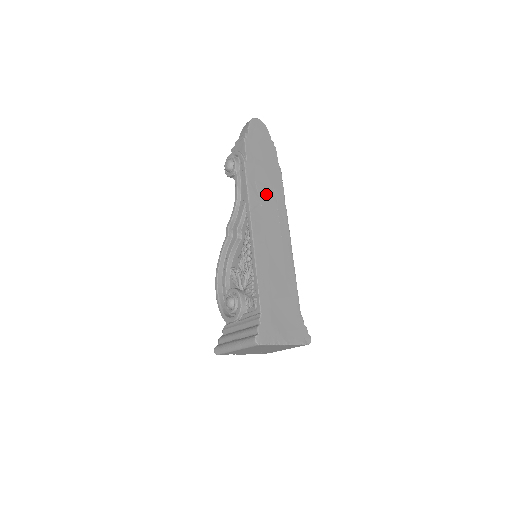
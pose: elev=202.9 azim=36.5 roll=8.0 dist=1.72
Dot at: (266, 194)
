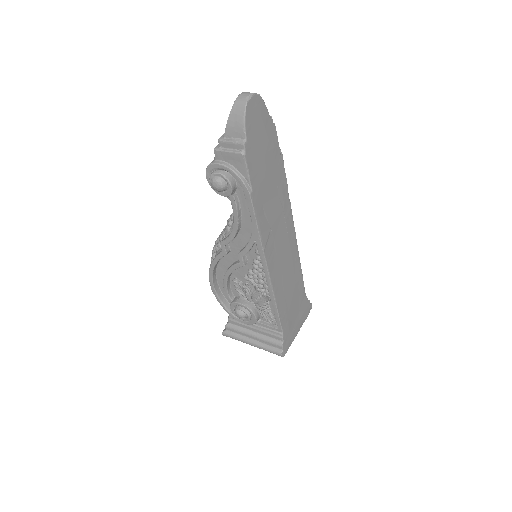
Dot at: (274, 211)
